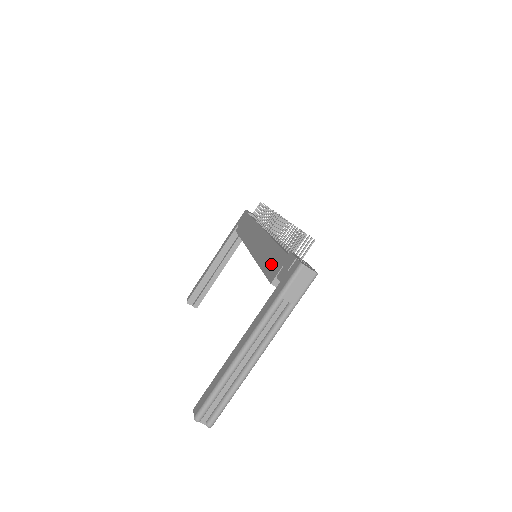
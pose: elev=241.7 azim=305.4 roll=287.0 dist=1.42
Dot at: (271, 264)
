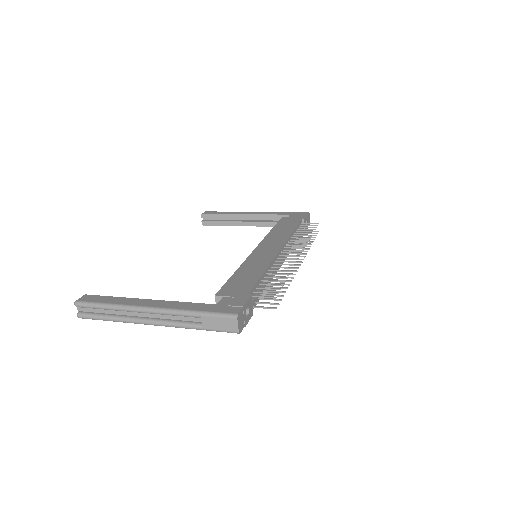
Dot at: (238, 282)
